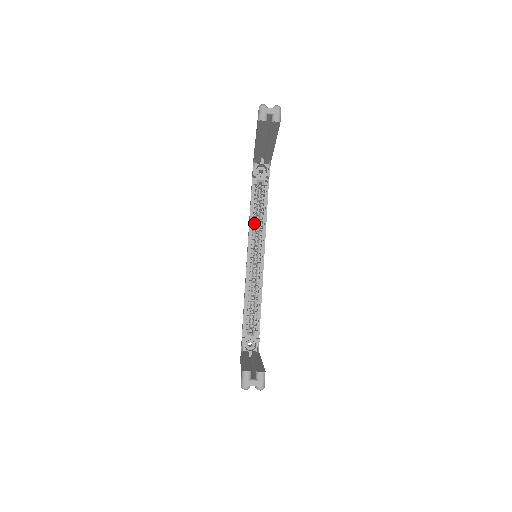
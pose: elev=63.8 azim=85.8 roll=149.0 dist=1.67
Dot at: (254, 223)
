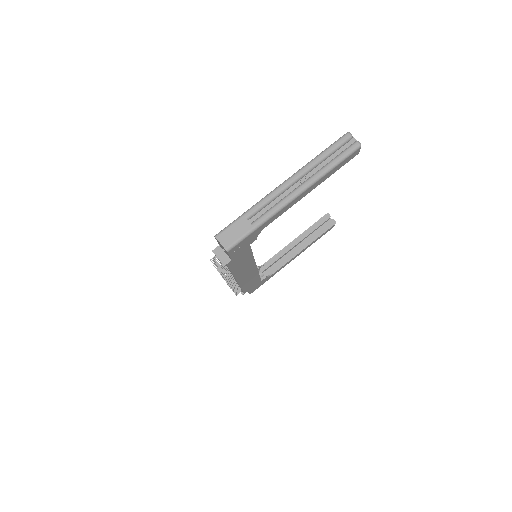
Dot at: occluded
